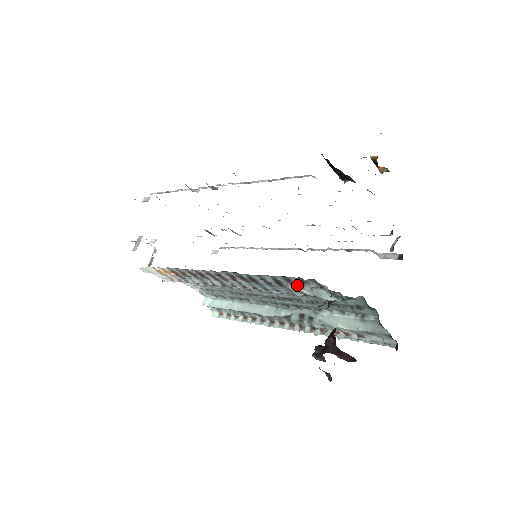
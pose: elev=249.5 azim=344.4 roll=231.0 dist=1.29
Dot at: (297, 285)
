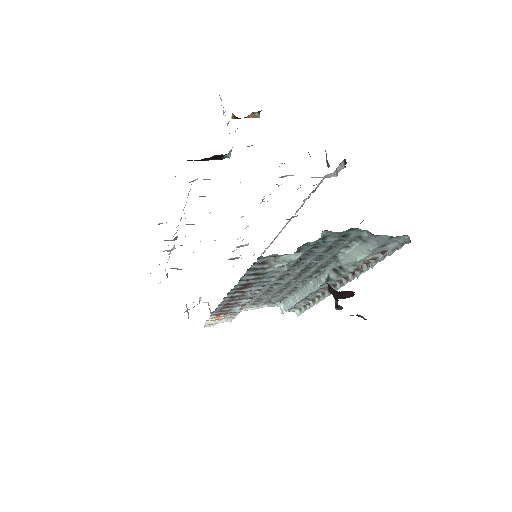
Dot at: (266, 267)
